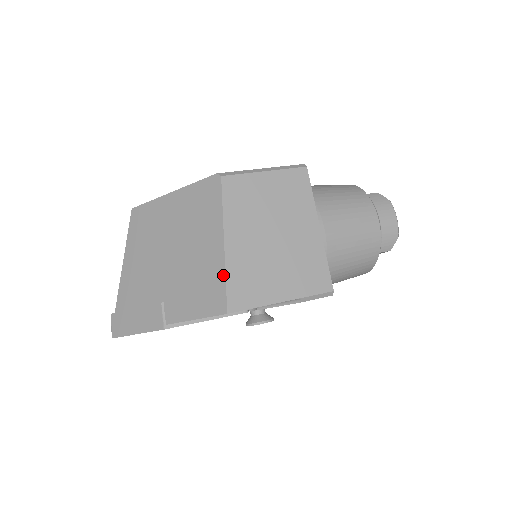
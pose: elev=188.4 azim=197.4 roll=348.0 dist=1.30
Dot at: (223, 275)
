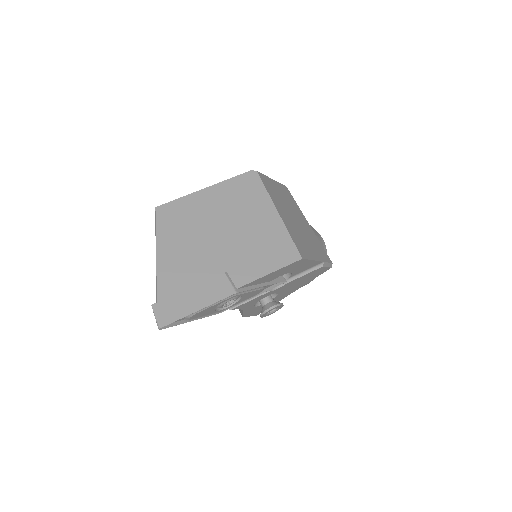
Dot at: (287, 233)
